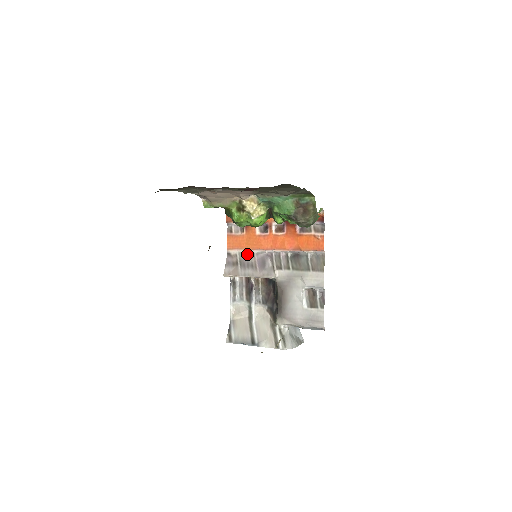
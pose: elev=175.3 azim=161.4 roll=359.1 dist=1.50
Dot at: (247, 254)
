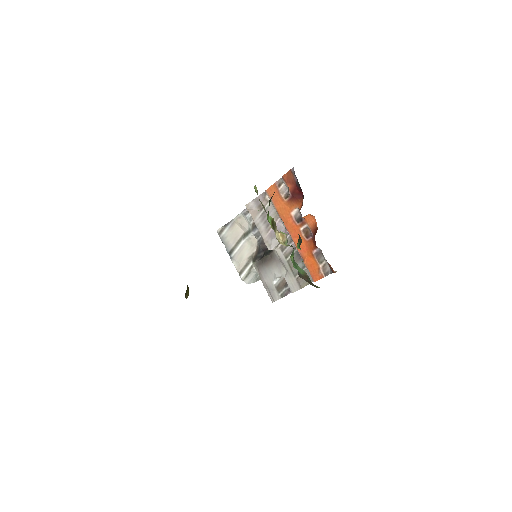
Dot at: (275, 211)
